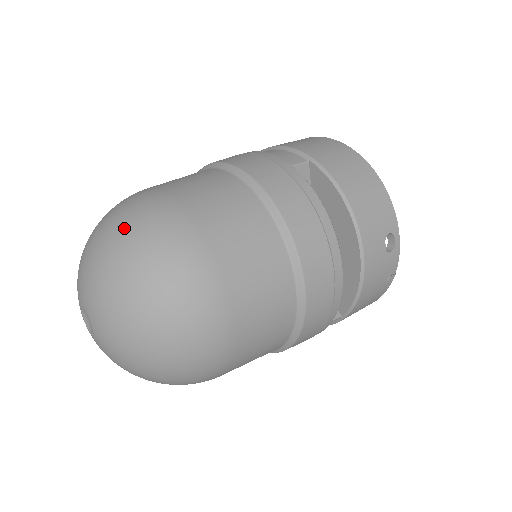
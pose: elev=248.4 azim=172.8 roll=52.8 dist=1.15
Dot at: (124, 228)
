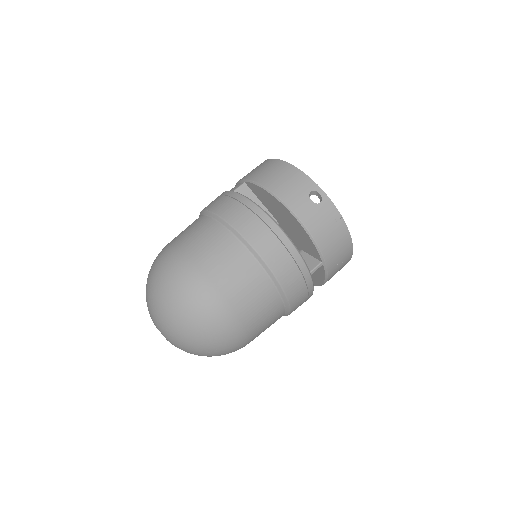
Dot at: (150, 272)
